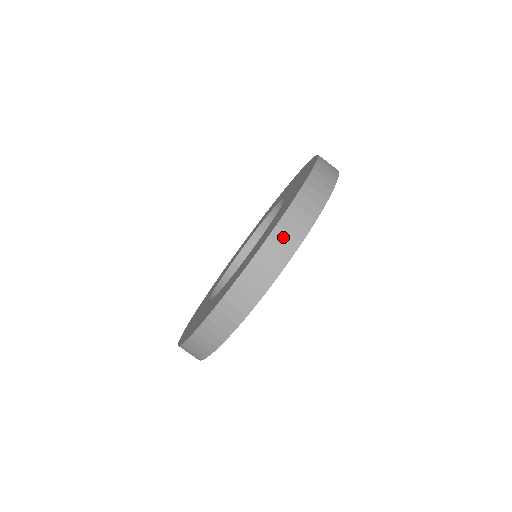
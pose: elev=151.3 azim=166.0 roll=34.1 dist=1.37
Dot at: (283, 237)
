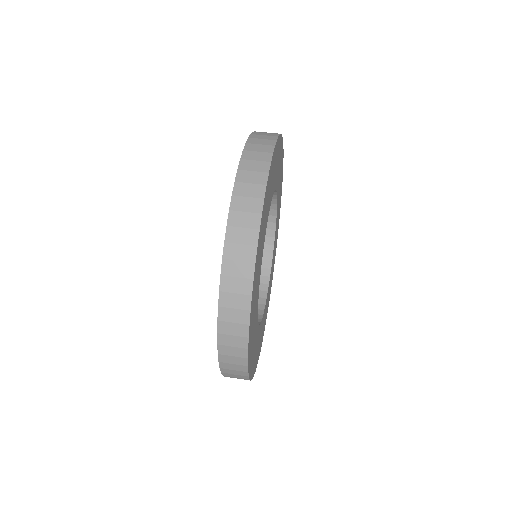
Dot at: (254, 155)
